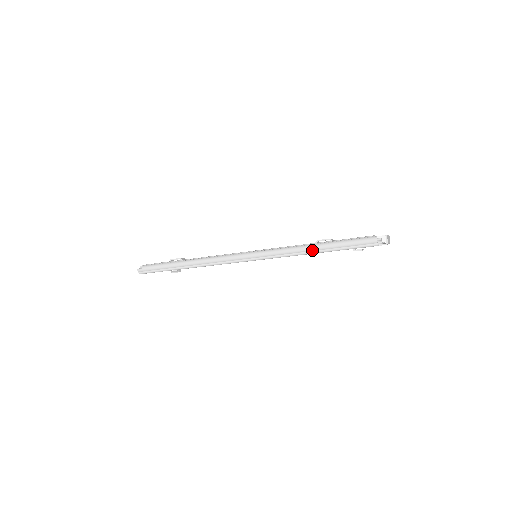
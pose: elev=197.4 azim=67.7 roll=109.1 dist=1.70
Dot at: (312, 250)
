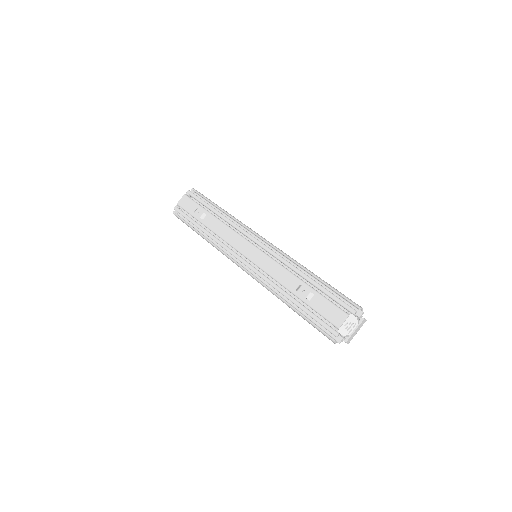
Dot at: (288, 305)
